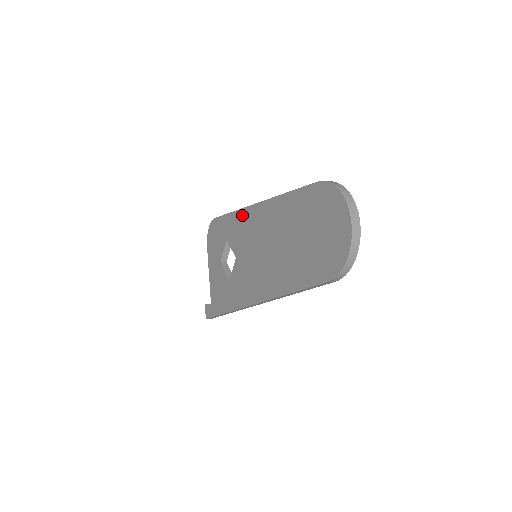
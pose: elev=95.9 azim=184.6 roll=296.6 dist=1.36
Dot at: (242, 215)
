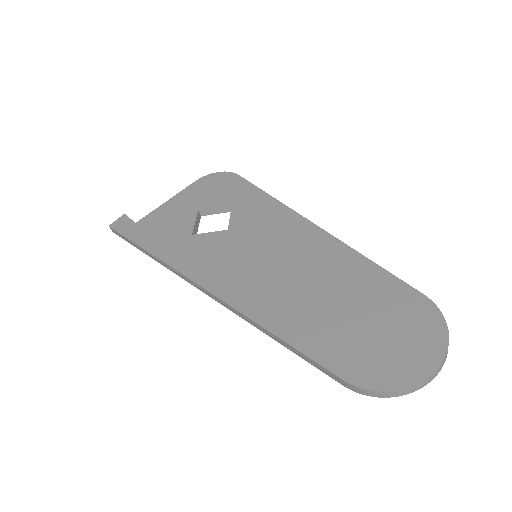
Dot at: (283, 212)
